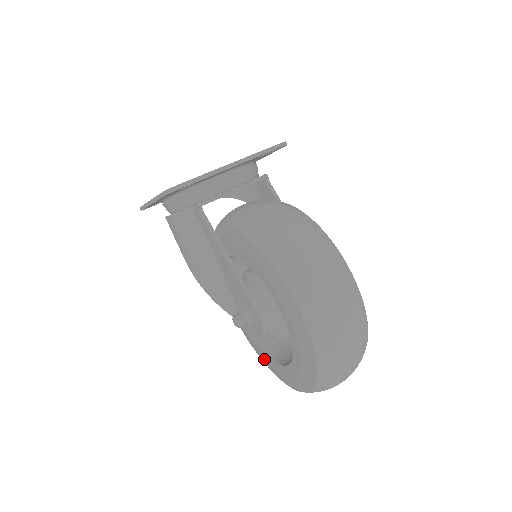
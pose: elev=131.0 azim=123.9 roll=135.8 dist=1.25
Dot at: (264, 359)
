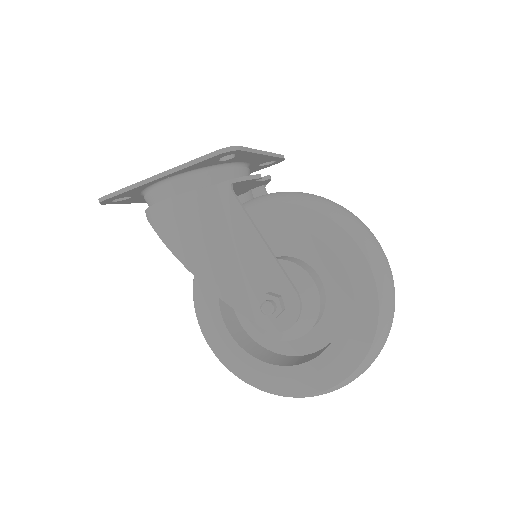
Dot at: (256, 375)
